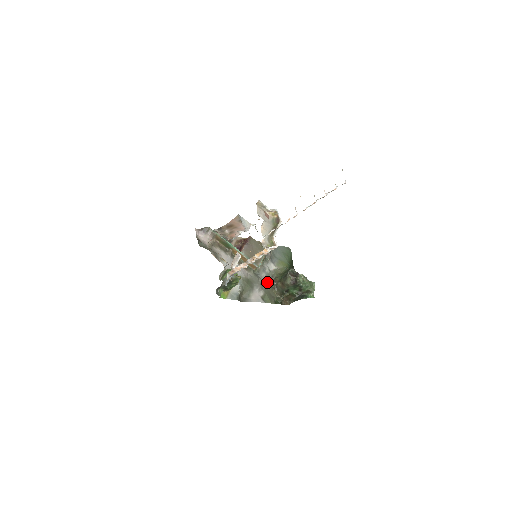
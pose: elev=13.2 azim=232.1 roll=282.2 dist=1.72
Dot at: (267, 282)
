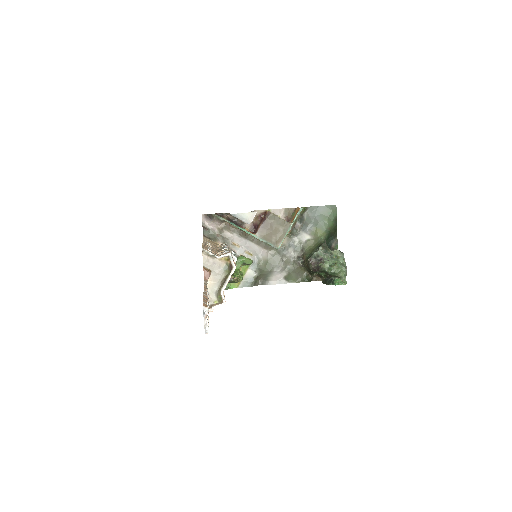
Dot at: (294, 258)
